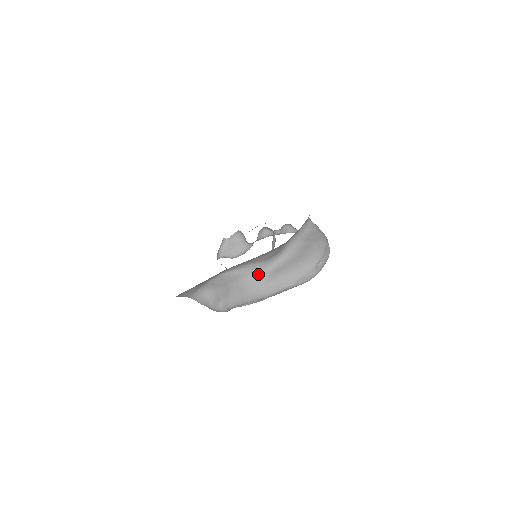
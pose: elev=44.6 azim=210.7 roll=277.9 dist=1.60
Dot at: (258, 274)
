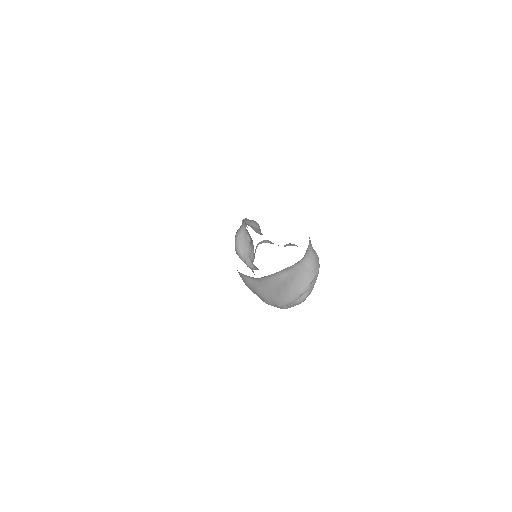
Dot at: (245, 277)
